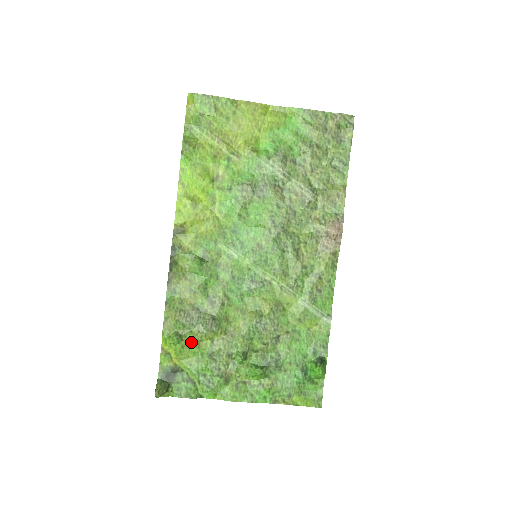
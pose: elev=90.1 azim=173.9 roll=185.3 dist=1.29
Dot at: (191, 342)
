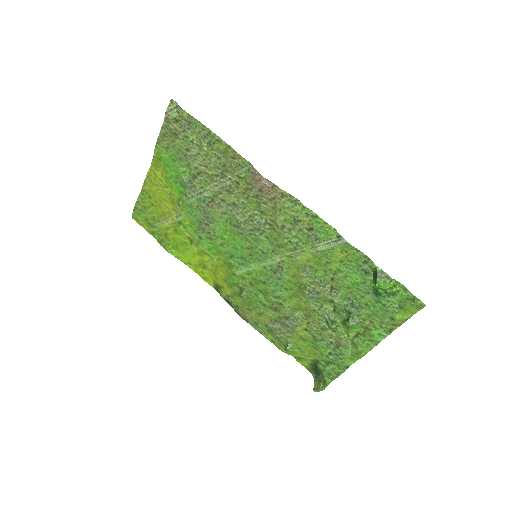
Dot at: (298, 342)
